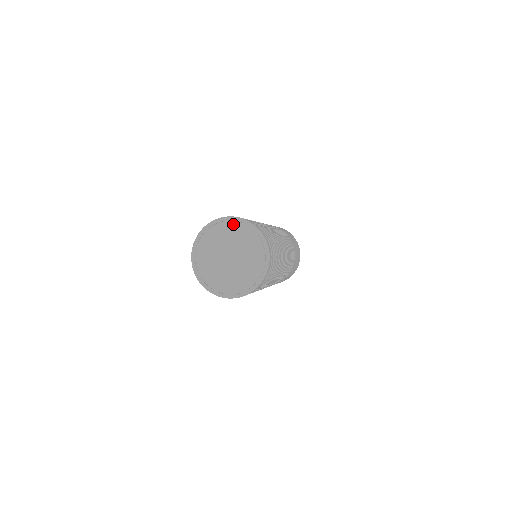
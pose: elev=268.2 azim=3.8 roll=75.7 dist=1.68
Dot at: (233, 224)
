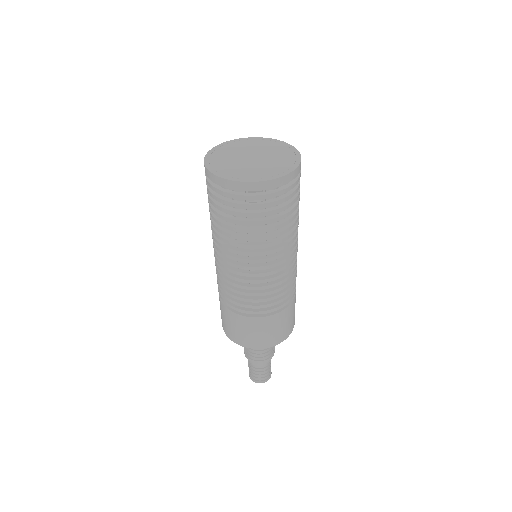
Dot at: (252, 141)
